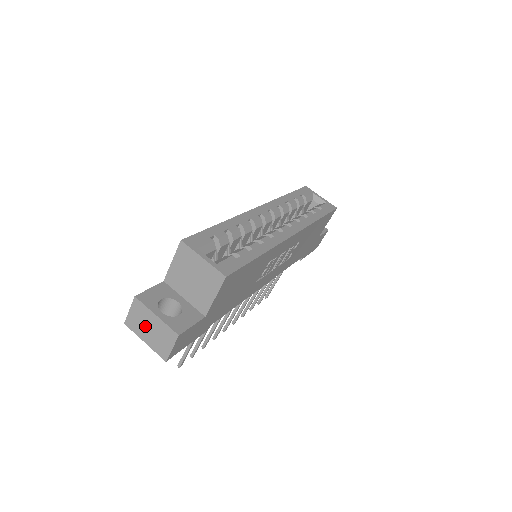
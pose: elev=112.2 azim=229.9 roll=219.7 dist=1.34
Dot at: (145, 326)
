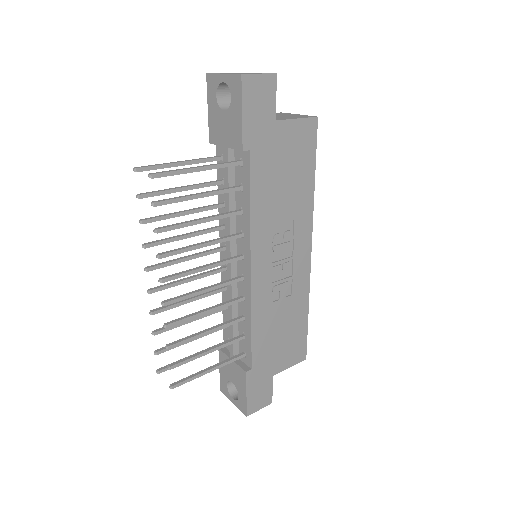
Dot at: occluded
